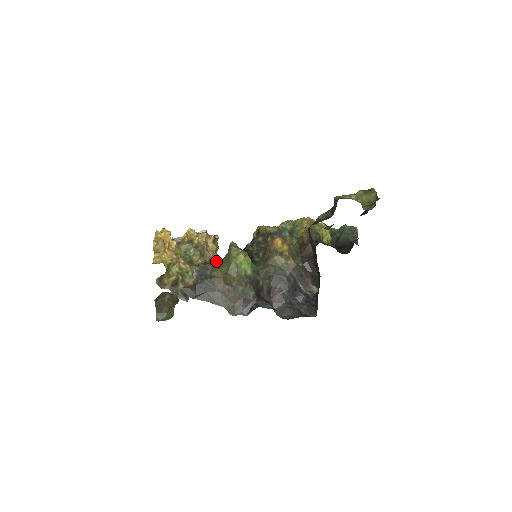
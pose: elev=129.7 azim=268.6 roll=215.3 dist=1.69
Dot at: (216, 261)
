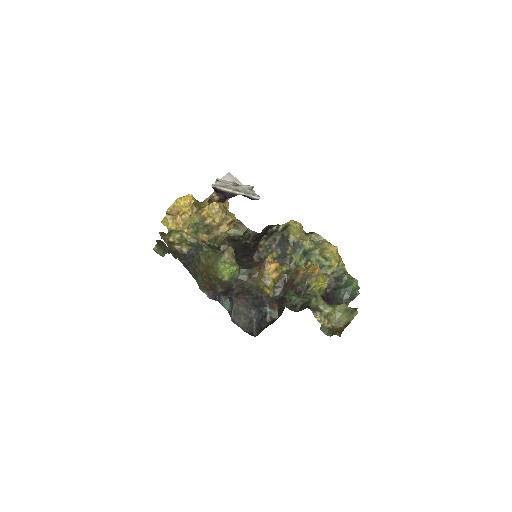
Dot at: (222, 238)
